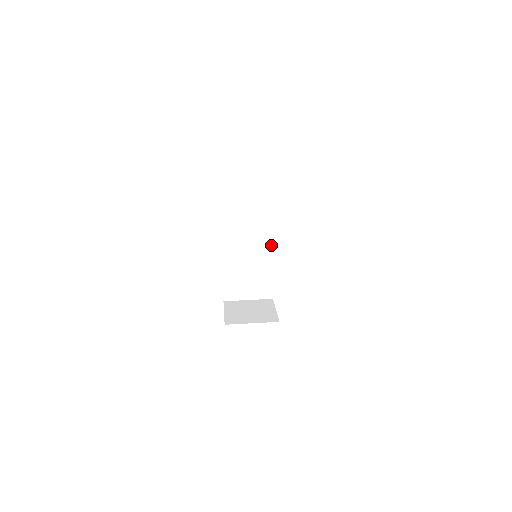
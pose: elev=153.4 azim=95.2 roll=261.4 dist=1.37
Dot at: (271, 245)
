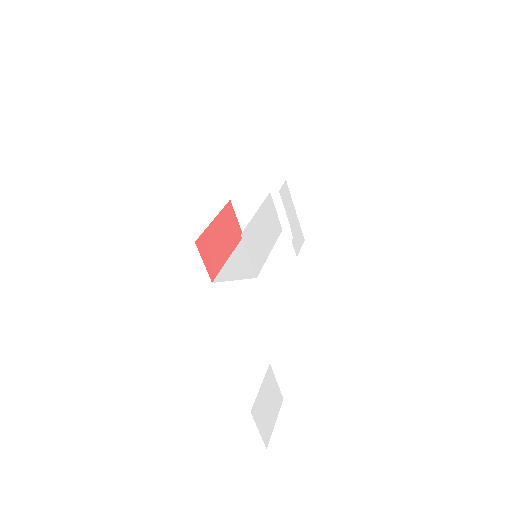
Dot at: (271, 248)
